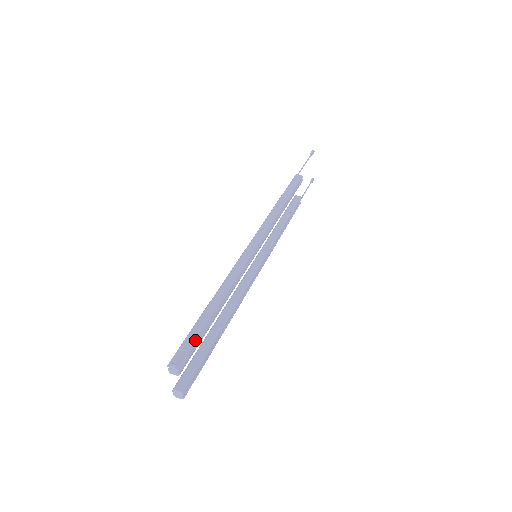
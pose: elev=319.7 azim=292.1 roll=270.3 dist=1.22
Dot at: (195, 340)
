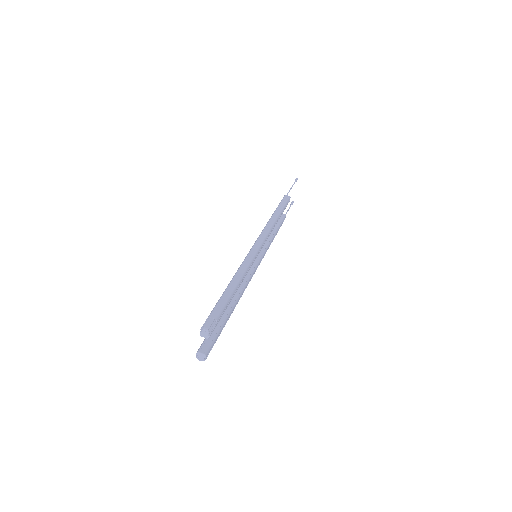
Dot at: (221, 312)
